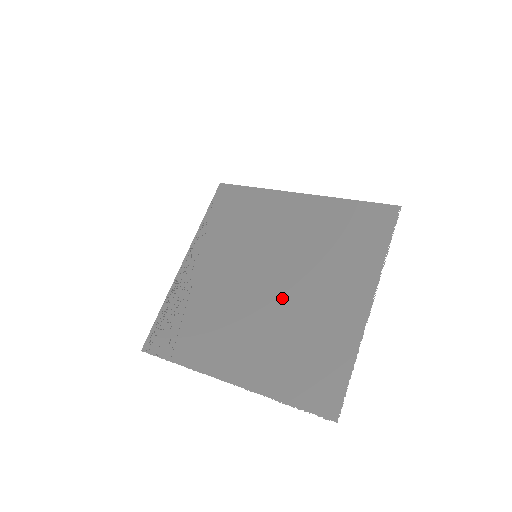
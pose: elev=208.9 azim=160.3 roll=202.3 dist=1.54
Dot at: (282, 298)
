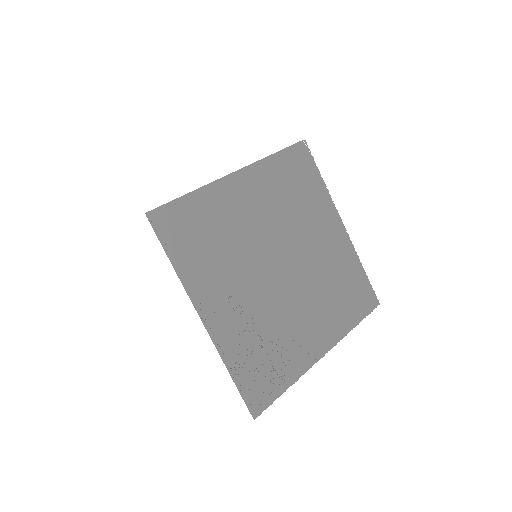
Dot at: (302, 269)
